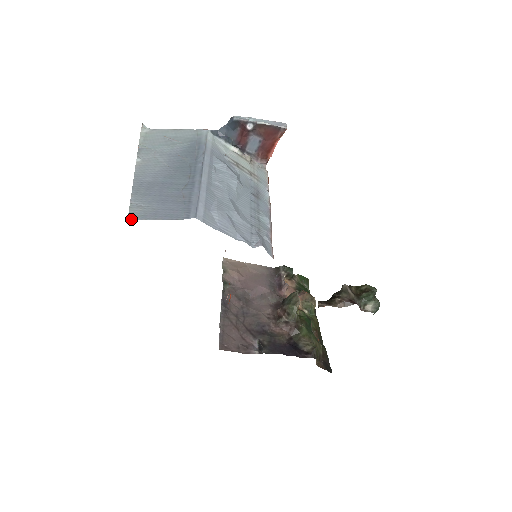
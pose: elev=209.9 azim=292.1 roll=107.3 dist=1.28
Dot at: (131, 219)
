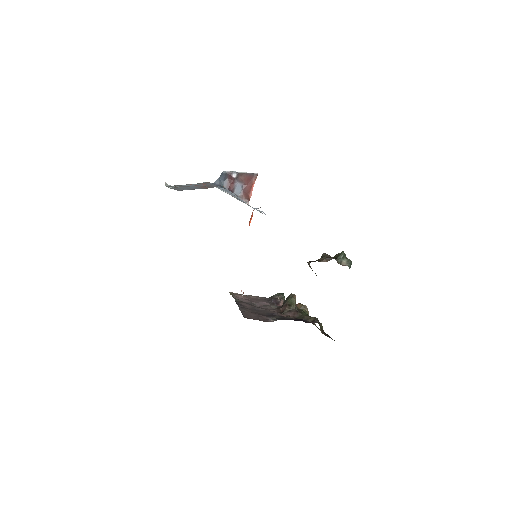
Dot at: occluded
